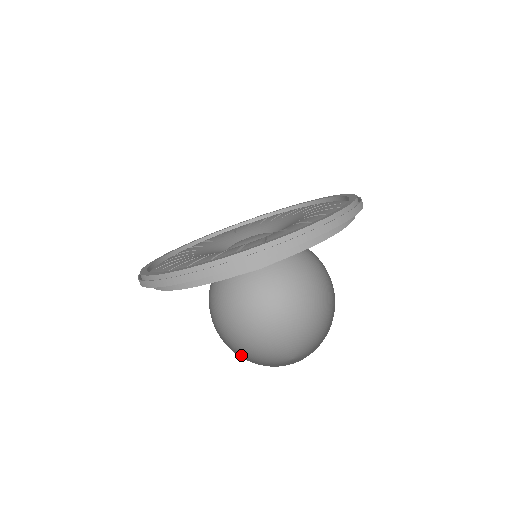
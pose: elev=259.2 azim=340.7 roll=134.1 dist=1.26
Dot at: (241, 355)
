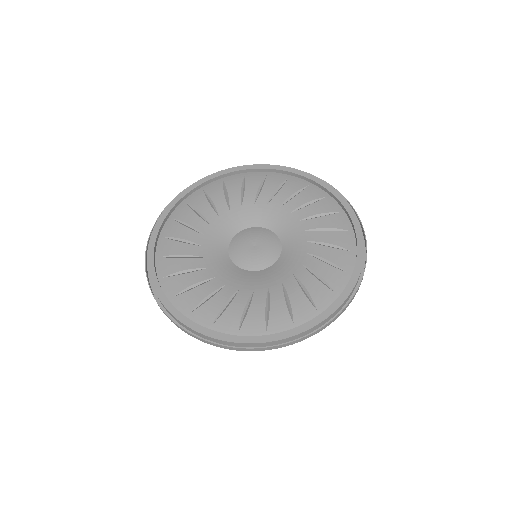
Dot at: occluded
